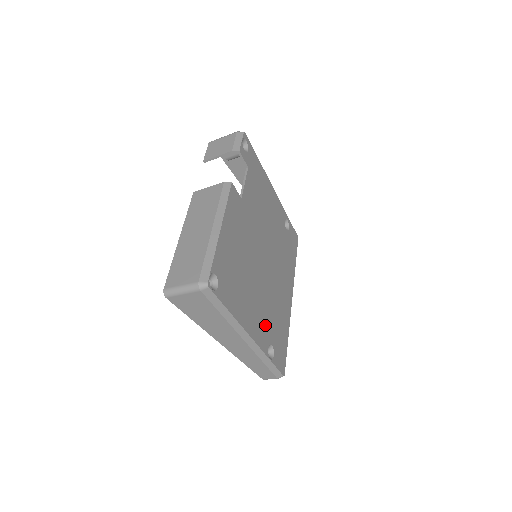
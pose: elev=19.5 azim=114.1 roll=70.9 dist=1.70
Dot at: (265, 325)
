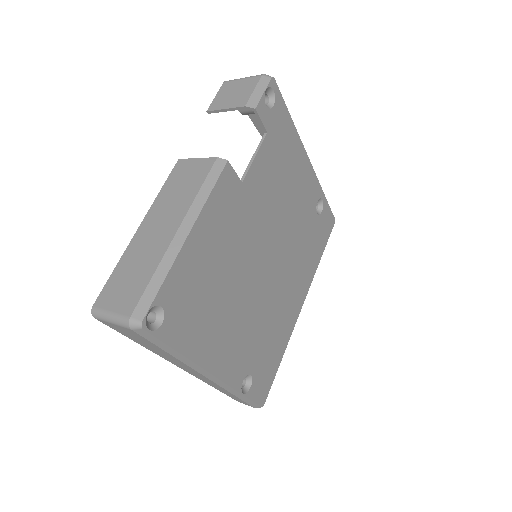
Dot at: (245, 352)
